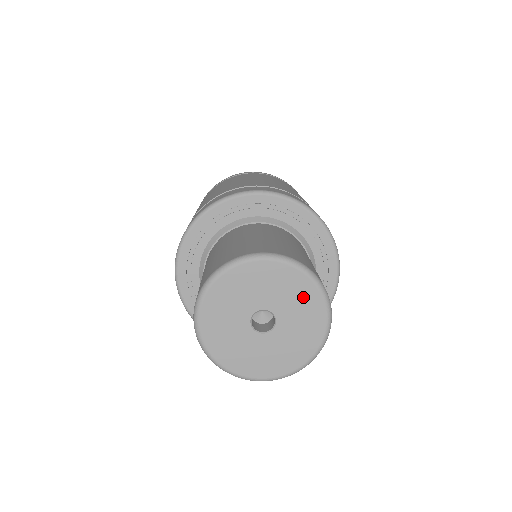
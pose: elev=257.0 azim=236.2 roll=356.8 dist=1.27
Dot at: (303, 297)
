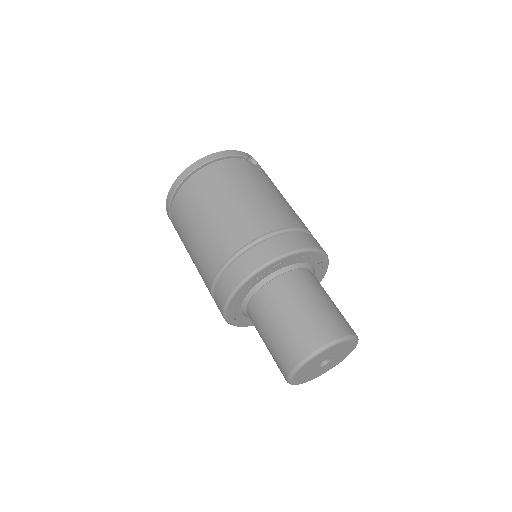
Dot at: (345, 346)
